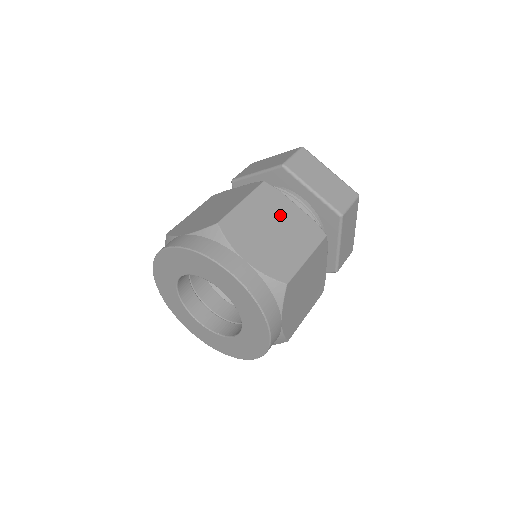
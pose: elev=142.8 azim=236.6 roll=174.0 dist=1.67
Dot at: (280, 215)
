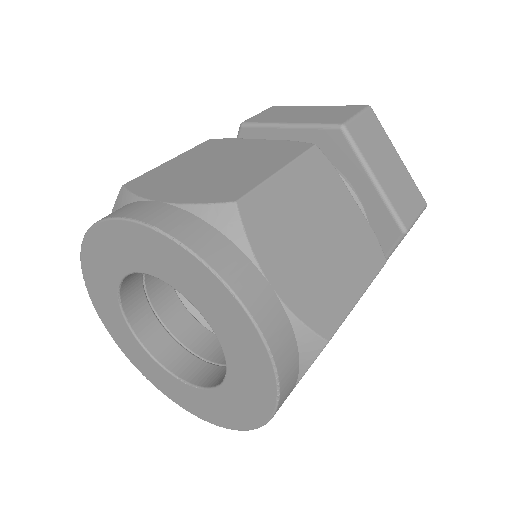
Dot at: (231, 152)
